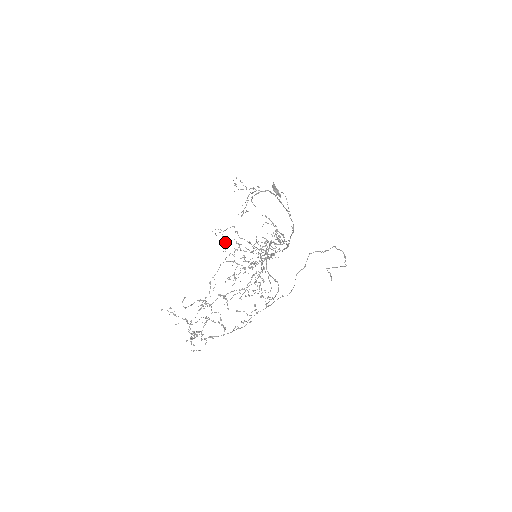
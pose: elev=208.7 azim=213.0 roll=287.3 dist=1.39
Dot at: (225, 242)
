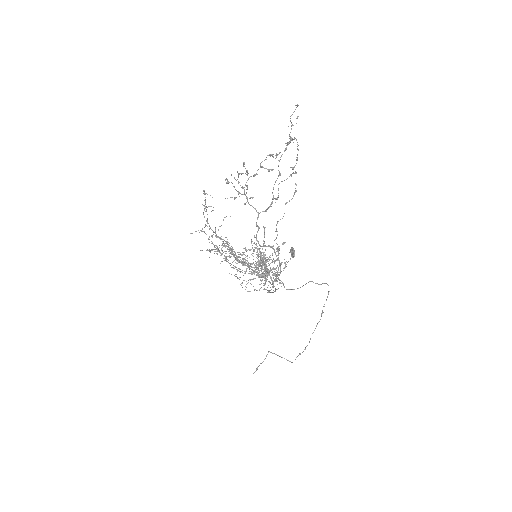
Dot at: occluded
